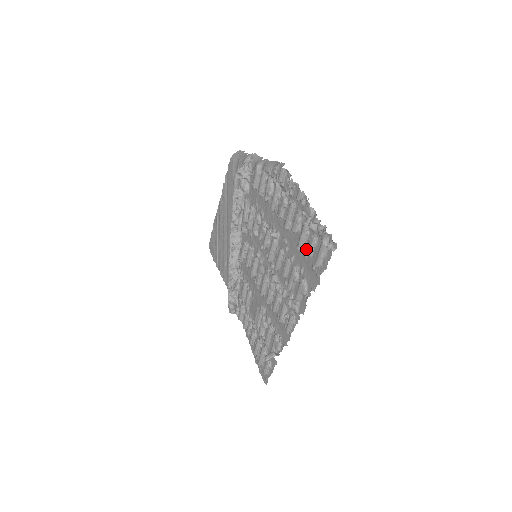
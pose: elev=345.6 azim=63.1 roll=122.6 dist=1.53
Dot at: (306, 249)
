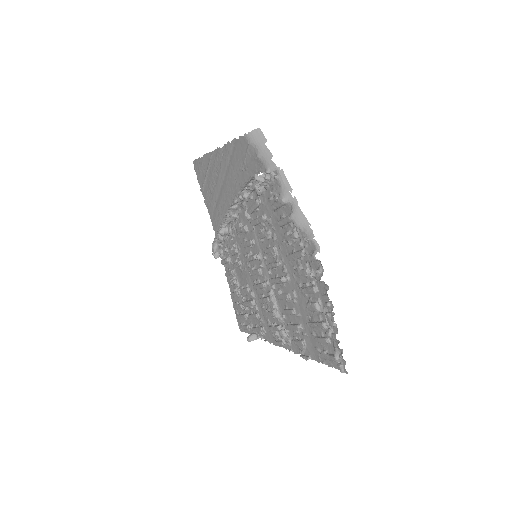
Dot at: (315, 332)
